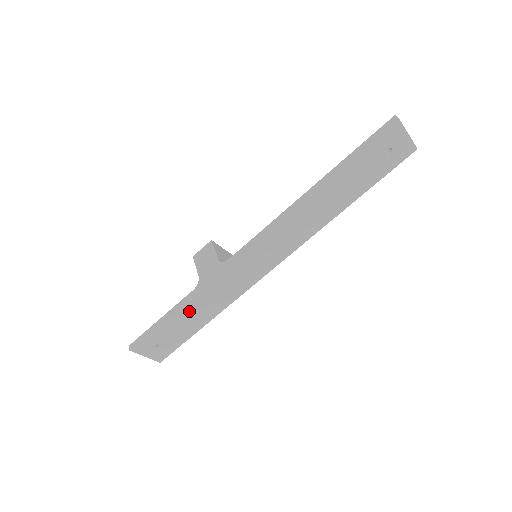
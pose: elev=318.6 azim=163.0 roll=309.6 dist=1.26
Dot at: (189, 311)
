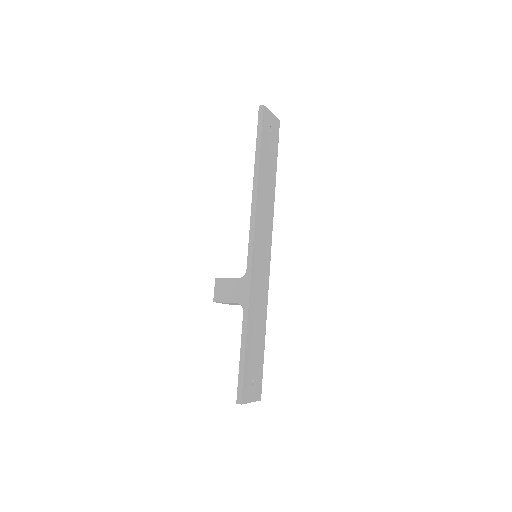
Dot at: (252, 332)
